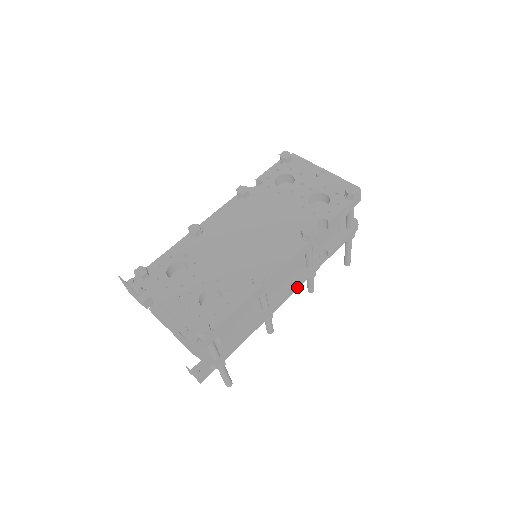
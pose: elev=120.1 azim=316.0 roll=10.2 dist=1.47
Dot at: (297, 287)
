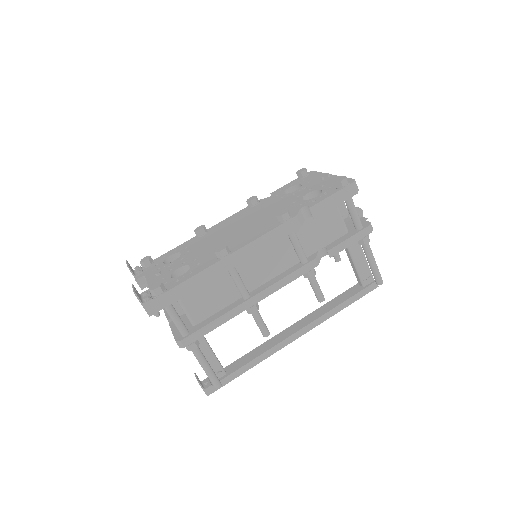
Dot at: (286, 281)
